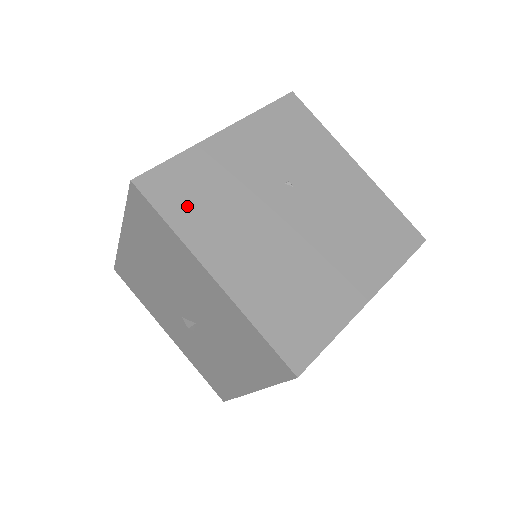
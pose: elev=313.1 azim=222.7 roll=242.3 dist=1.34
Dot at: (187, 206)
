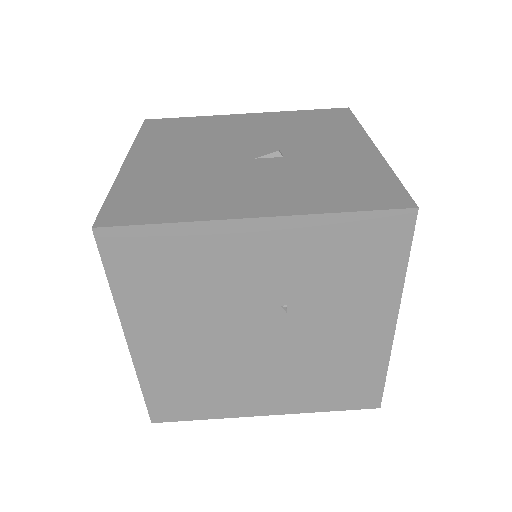
Dot at: (143, 279)
